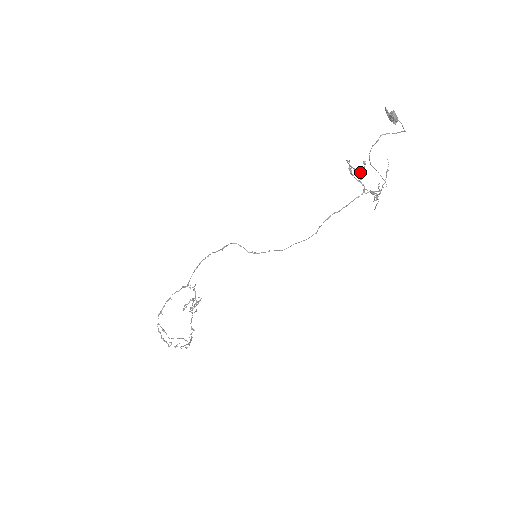
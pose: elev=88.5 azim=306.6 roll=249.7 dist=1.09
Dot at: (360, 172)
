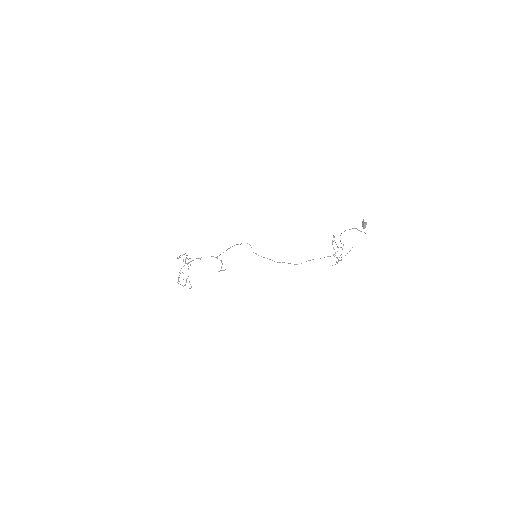
Dot at: occluded
